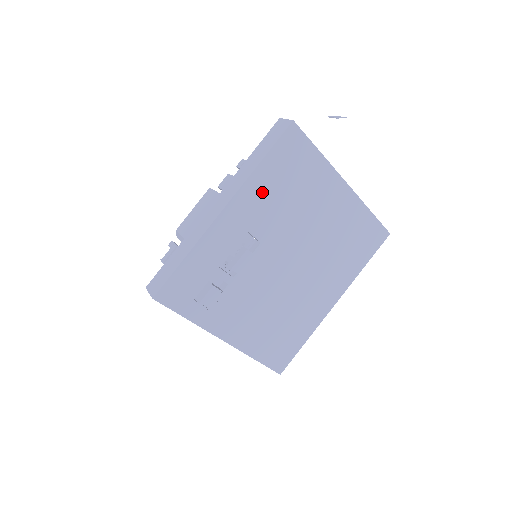
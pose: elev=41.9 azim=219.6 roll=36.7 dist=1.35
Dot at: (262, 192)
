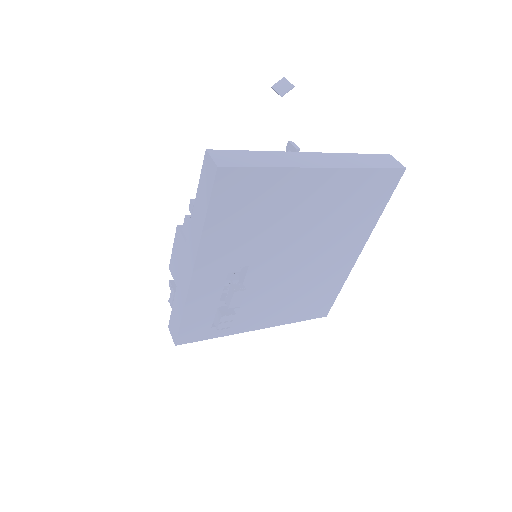
Dot at: (224, 237)
